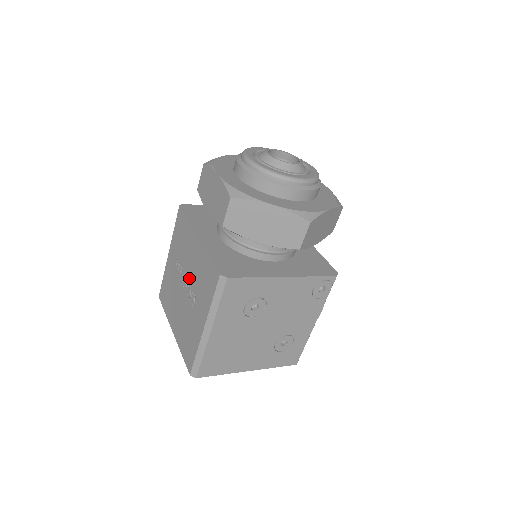
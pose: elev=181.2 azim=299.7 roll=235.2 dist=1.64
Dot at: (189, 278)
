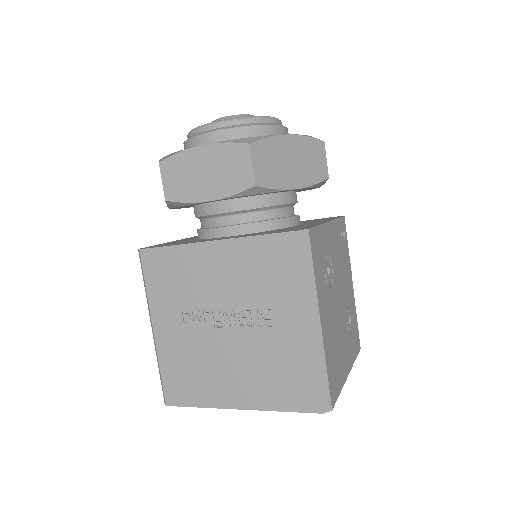
Dot at: (230, 304)
